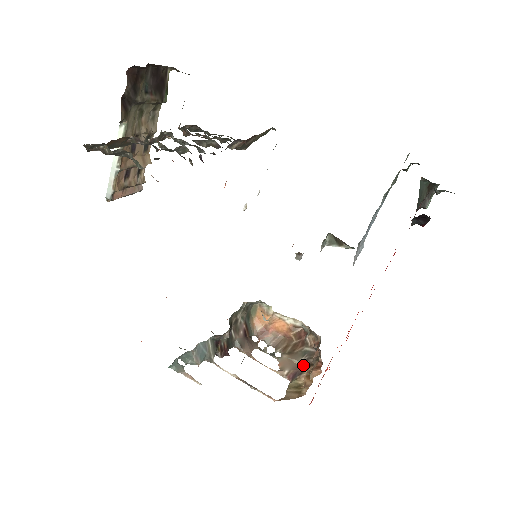
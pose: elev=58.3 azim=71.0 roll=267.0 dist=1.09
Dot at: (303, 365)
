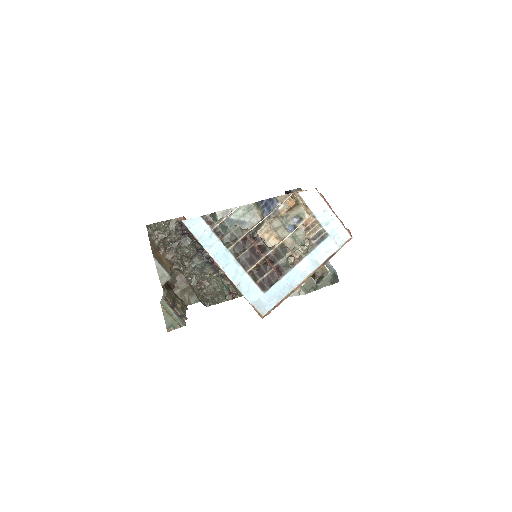
Dot at: occluded
